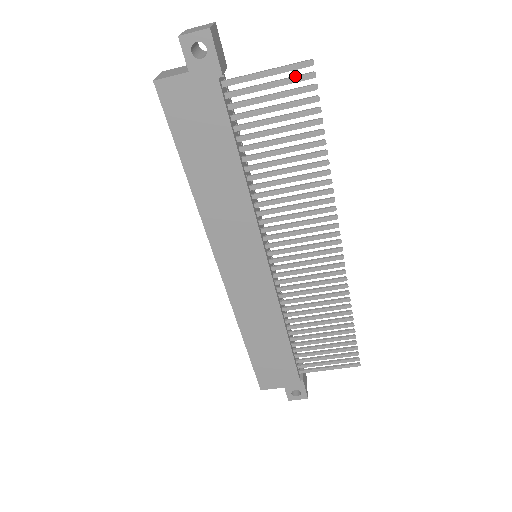
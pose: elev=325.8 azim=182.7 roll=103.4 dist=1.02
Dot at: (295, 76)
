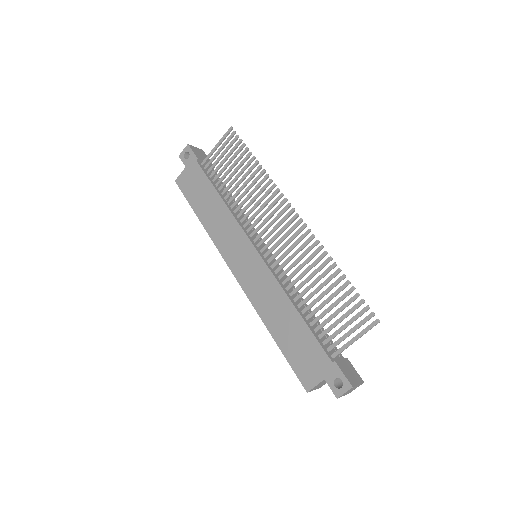
Dot at: (227, 138)
